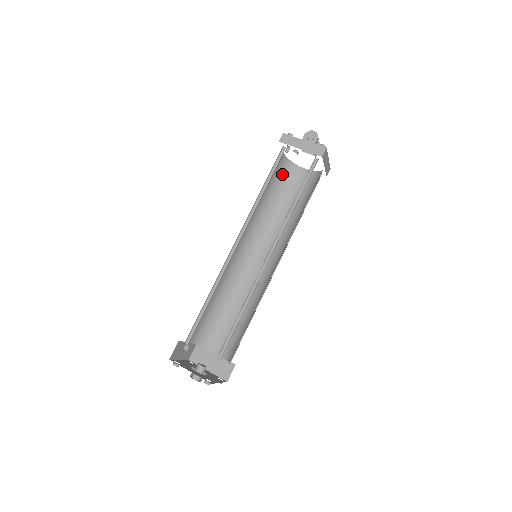
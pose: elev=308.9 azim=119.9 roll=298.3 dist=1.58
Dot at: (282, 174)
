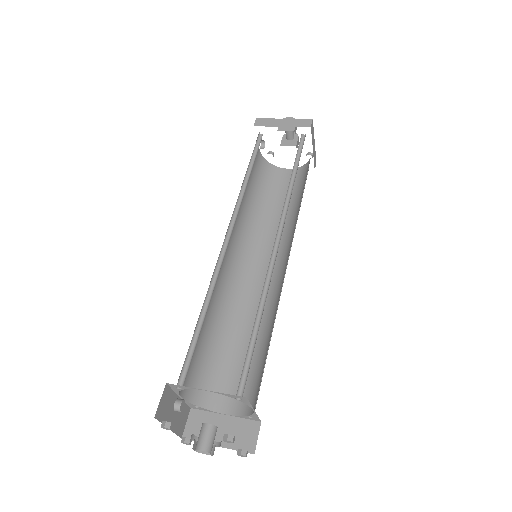
Dot at: (262, 175)
